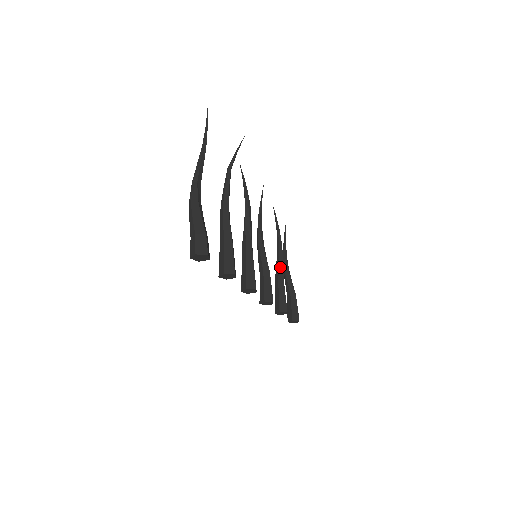
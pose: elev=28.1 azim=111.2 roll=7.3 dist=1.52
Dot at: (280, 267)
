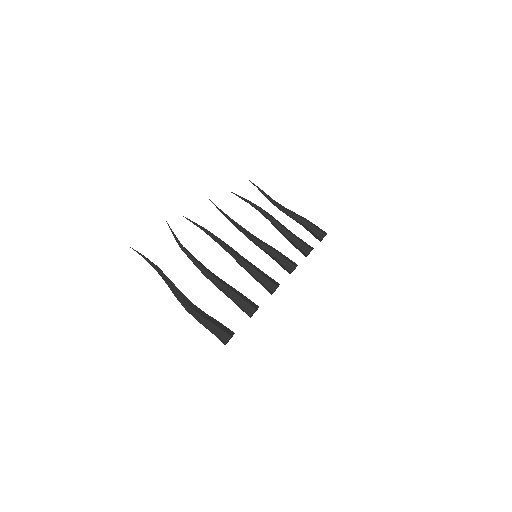
Dot at: (277, 226)
